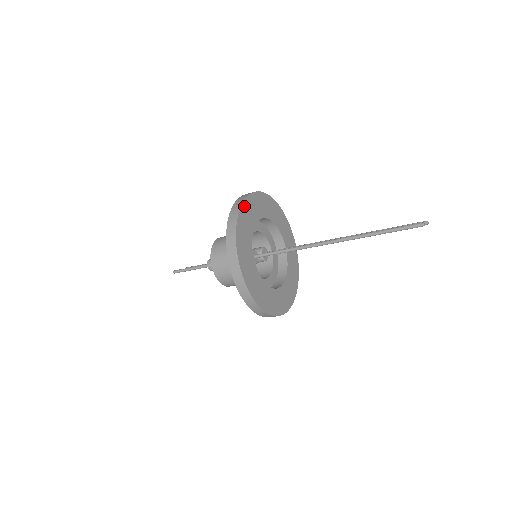
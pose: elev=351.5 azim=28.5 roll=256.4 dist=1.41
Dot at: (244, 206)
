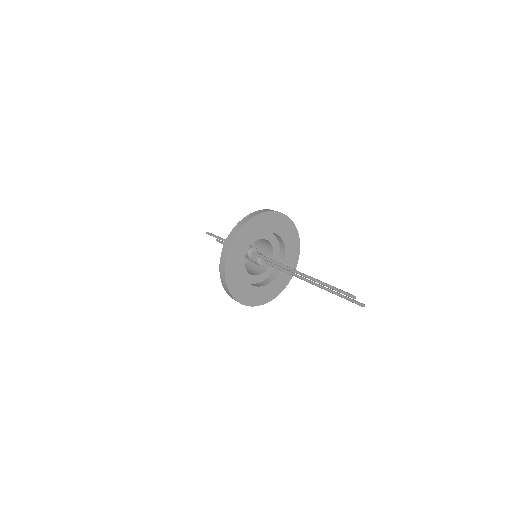
Dot at: (270, 214)
